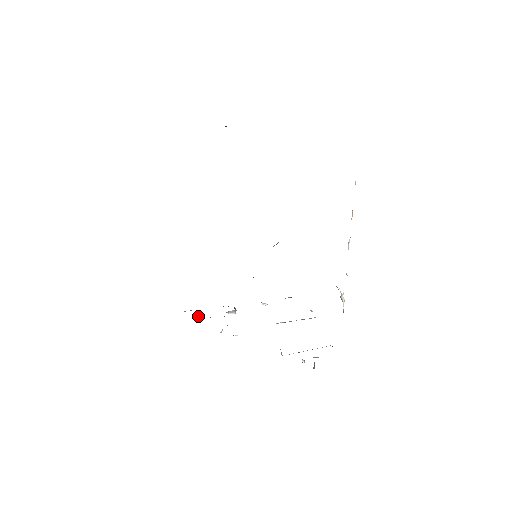
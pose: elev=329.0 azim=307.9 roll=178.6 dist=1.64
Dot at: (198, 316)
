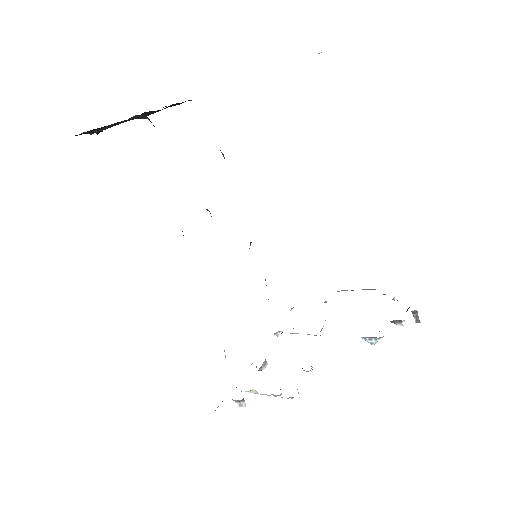
Dot at: occluded
